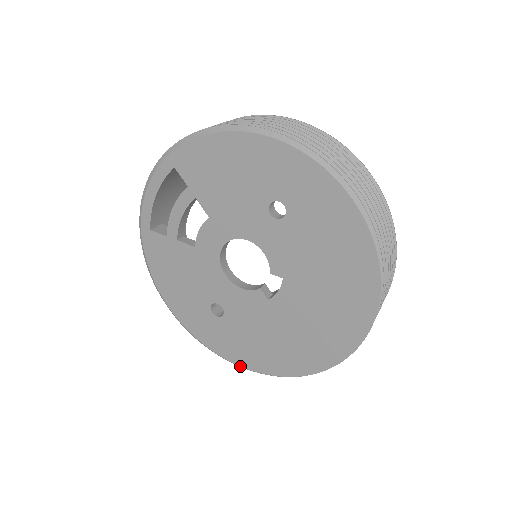
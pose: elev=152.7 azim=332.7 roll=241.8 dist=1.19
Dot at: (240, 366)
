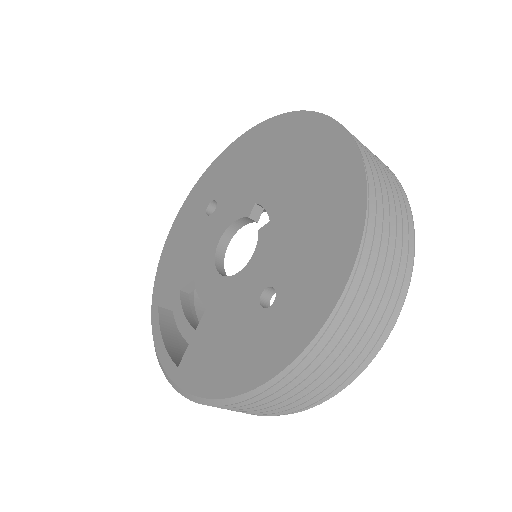
Dot at: (349, 279)
